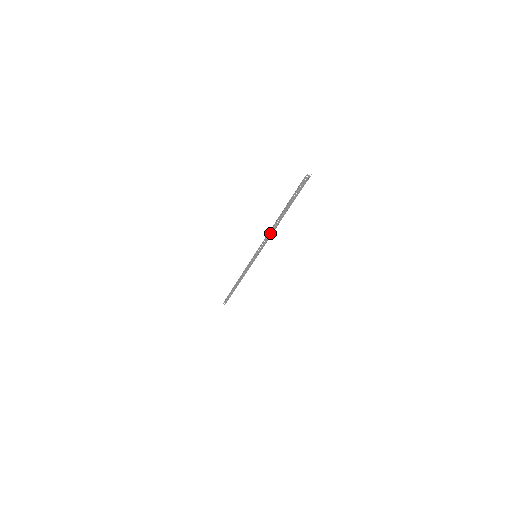
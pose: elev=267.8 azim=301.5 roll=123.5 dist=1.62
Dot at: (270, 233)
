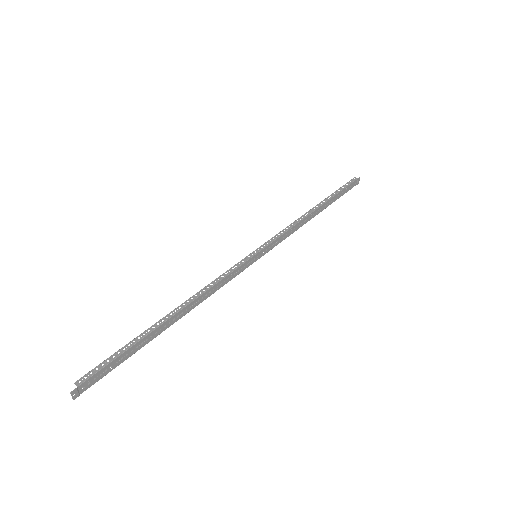
Dot at: (292, 231)
